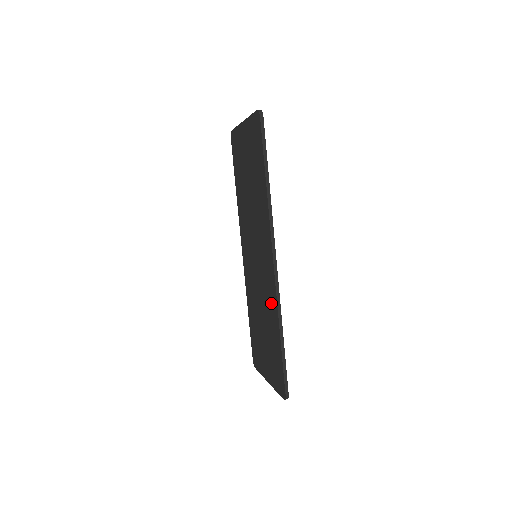
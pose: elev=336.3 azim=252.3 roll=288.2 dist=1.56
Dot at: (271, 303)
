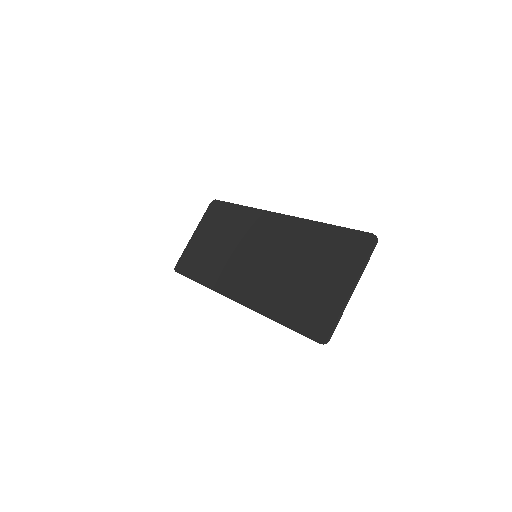
Dot at: (298, 233)
